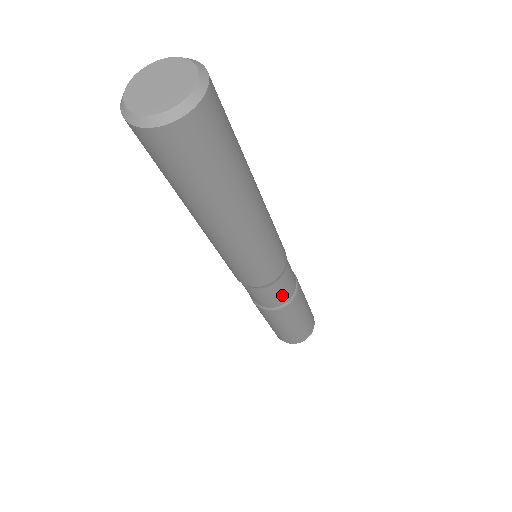
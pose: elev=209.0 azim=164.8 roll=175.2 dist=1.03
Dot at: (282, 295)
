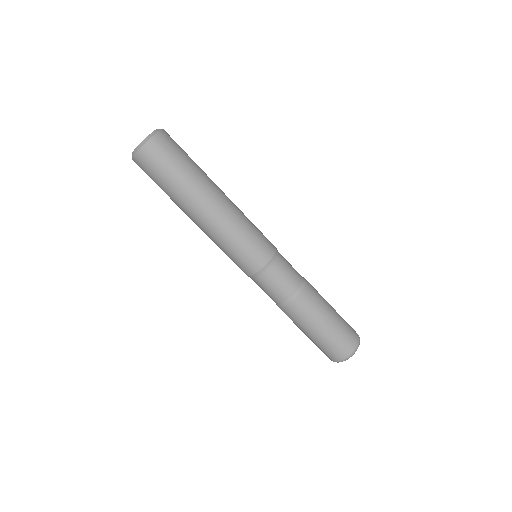
Dot at: (292, 274)
